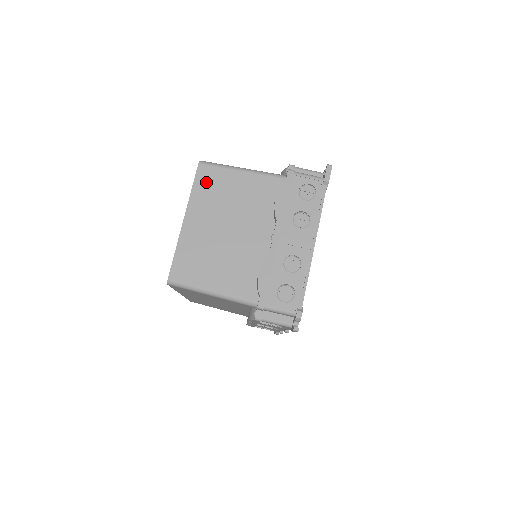
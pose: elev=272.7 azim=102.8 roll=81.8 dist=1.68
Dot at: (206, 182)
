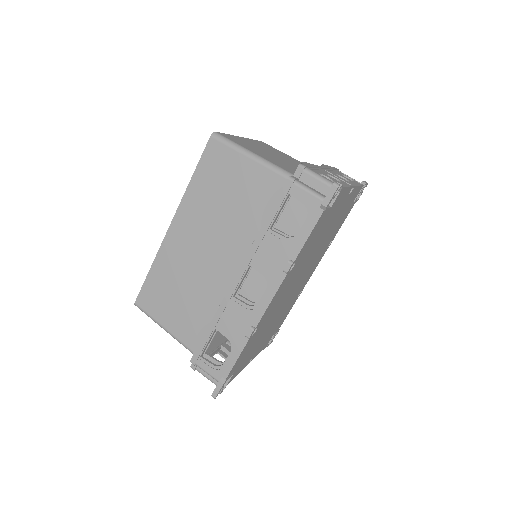
Dot at: (265, 145)
